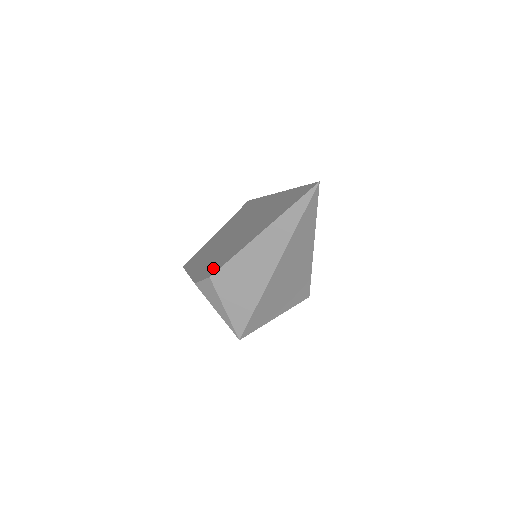
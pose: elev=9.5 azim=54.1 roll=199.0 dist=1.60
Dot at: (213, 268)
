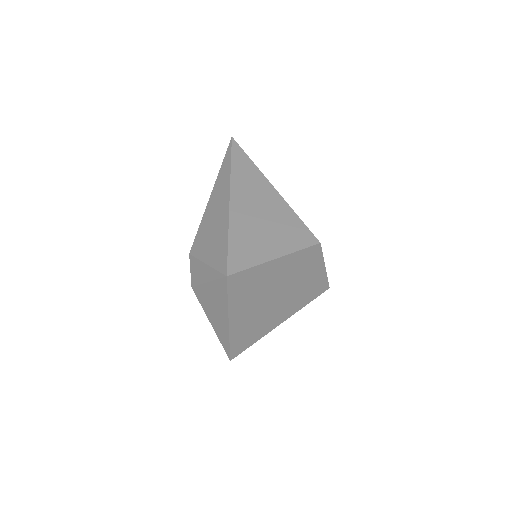
Dot at: occluded
